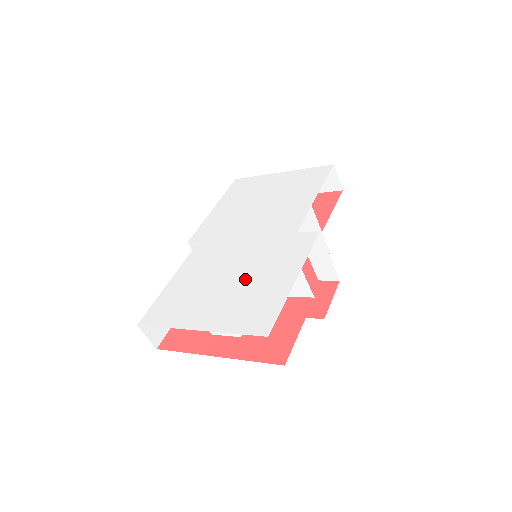
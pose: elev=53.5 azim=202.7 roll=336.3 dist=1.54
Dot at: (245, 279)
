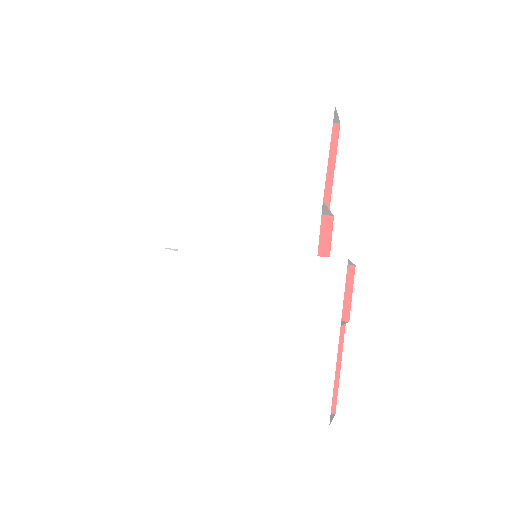
Dot at: (272, 333)
